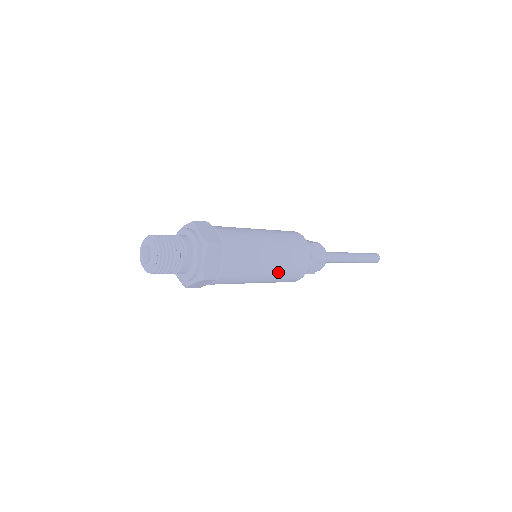
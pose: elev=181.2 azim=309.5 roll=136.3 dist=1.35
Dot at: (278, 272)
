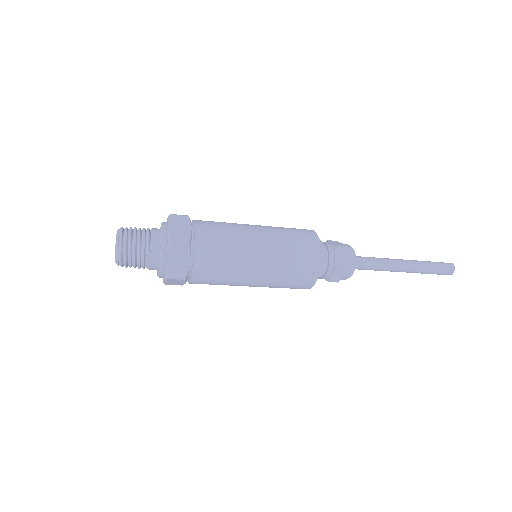
Dot at: (273, 277)
